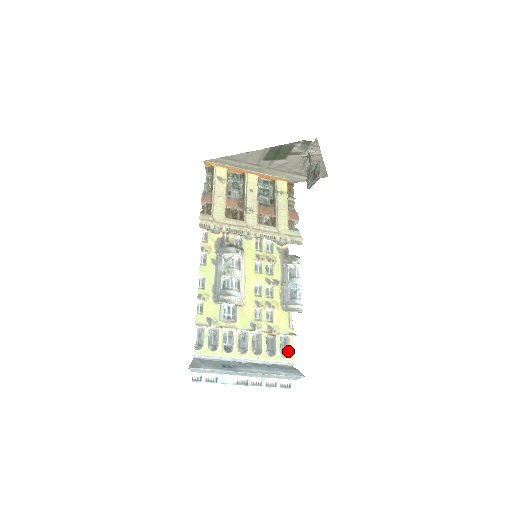
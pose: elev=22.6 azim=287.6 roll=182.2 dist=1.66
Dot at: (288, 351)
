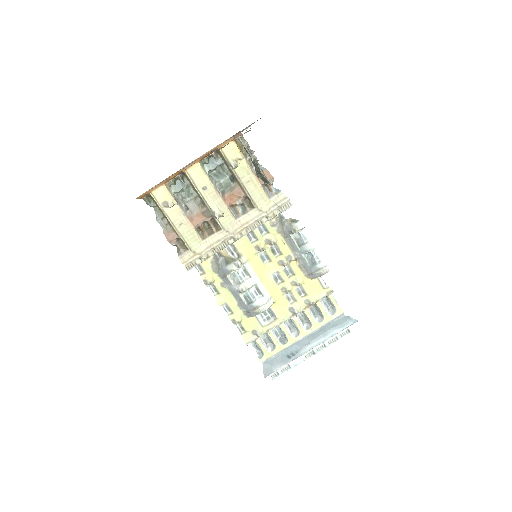
Dot at: (333, 307)
